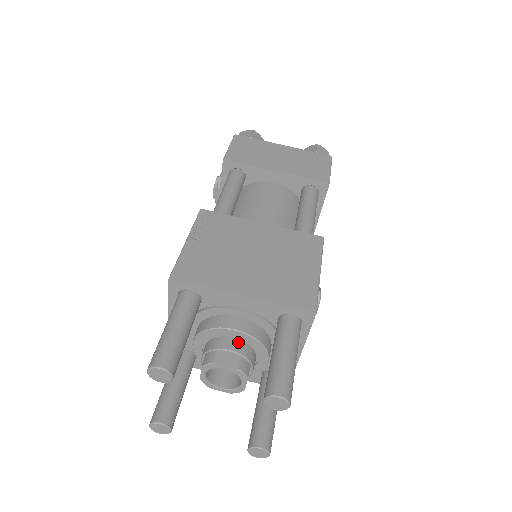
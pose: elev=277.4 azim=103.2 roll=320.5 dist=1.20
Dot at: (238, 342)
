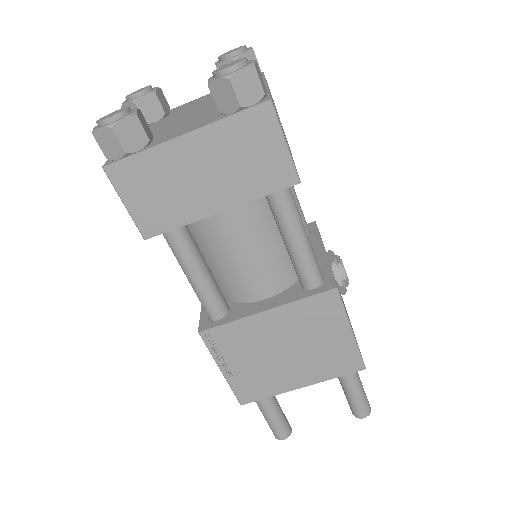
Dot at: occluded
